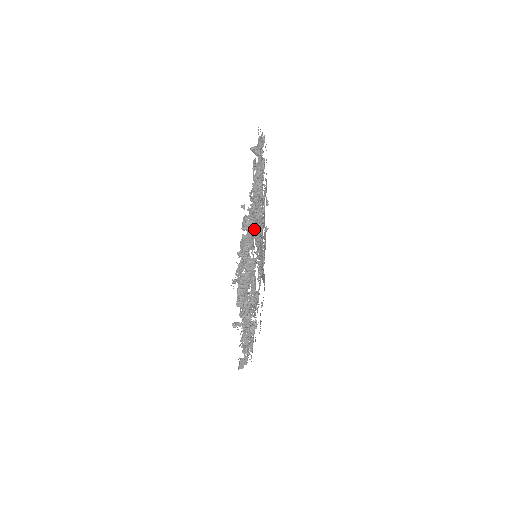
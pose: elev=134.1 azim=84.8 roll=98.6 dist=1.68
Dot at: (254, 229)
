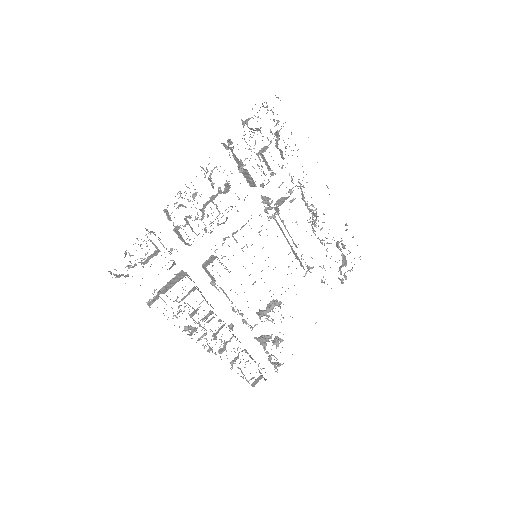
Dot at: (188, 221)
